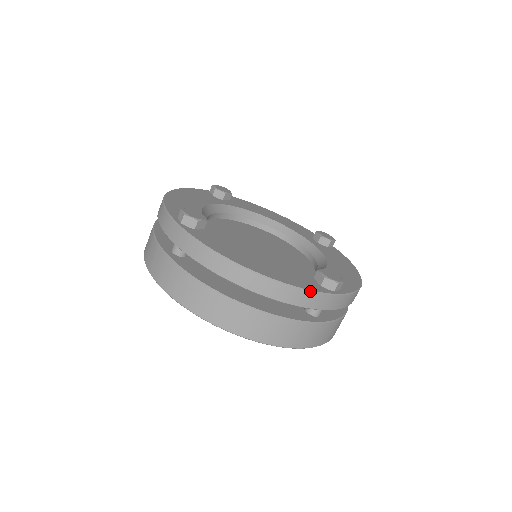
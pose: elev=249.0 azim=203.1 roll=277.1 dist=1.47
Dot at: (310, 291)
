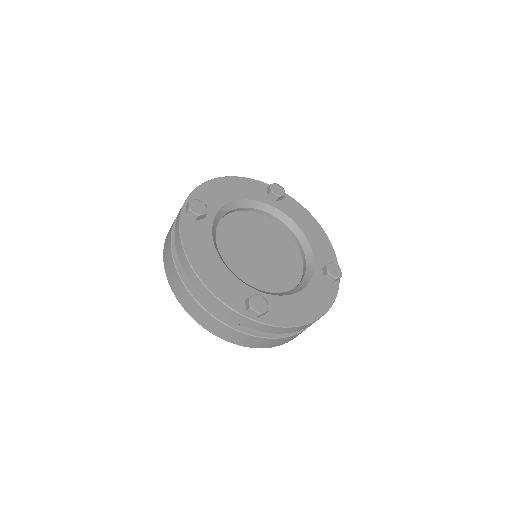
Dot at: occluded
